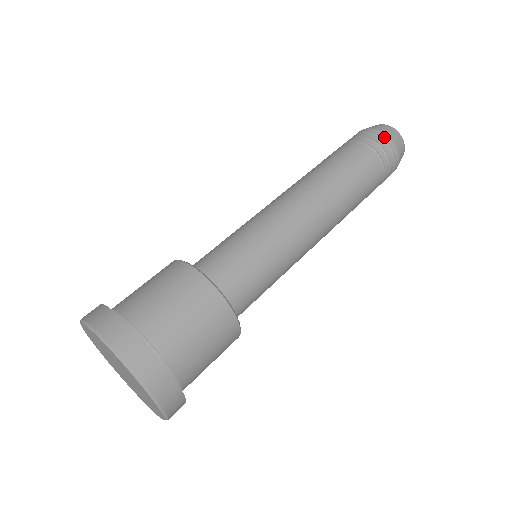
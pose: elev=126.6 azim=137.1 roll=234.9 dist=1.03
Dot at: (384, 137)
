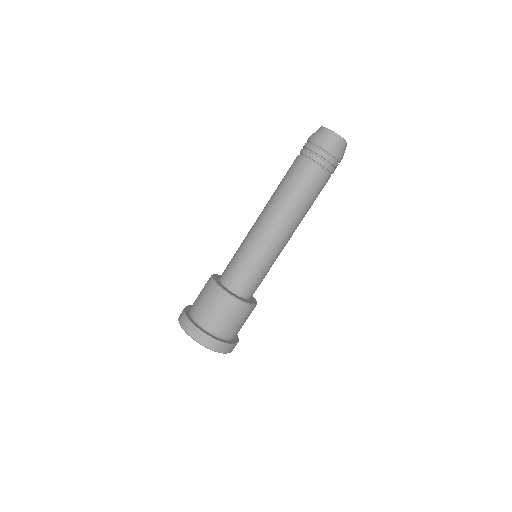
Dot at: (333, 154)
